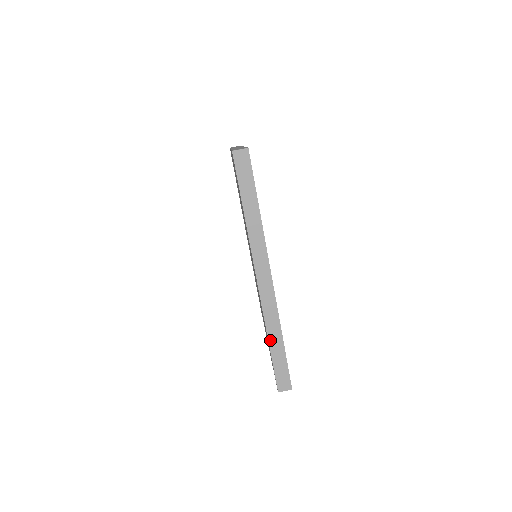
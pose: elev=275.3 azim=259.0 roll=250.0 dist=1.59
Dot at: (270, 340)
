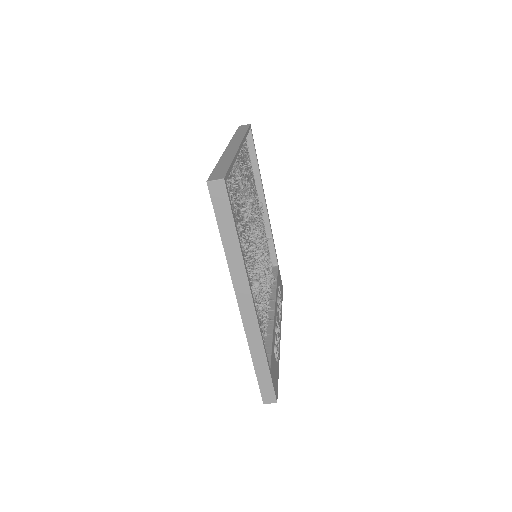
Dot at: (254, 360)
